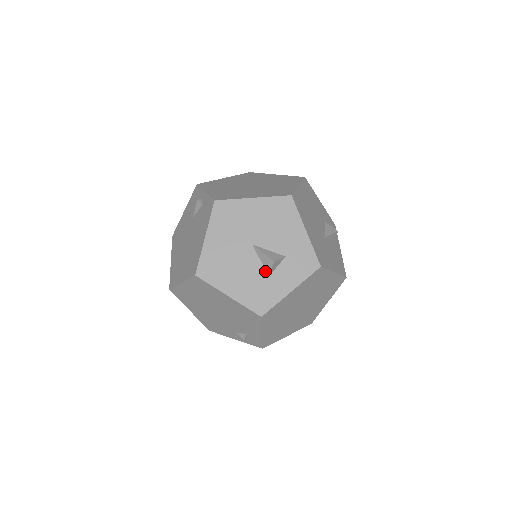
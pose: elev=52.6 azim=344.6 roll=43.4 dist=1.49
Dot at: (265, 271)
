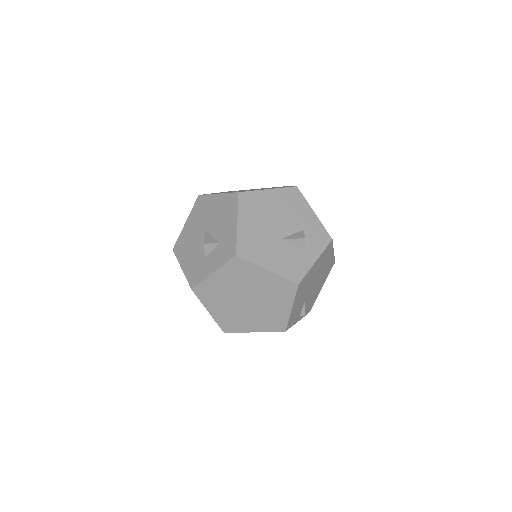
Dot at: (205, 253)
